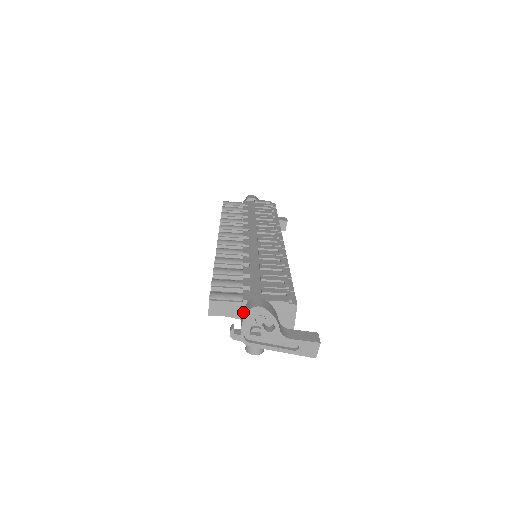
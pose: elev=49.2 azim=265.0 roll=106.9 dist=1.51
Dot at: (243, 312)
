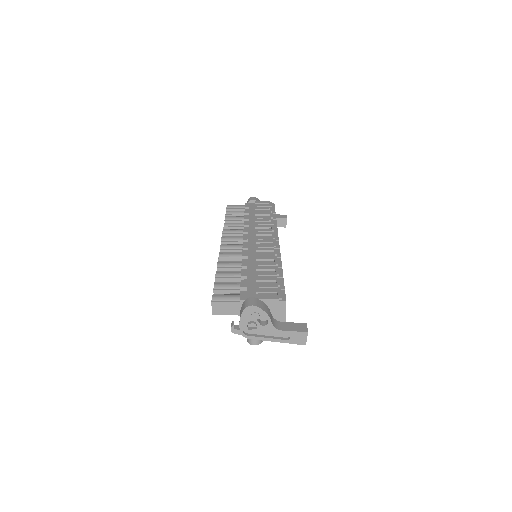
Dot at: (240, 310)
